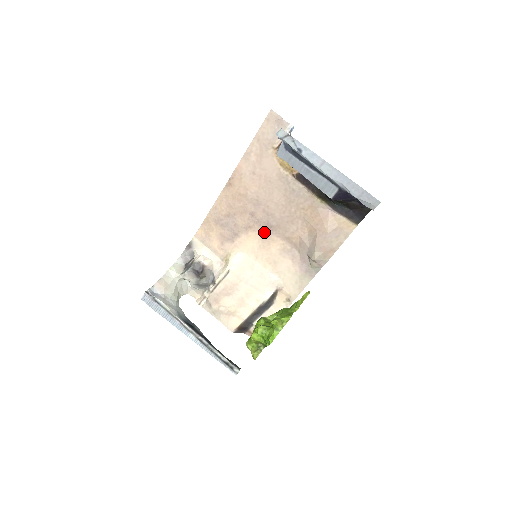
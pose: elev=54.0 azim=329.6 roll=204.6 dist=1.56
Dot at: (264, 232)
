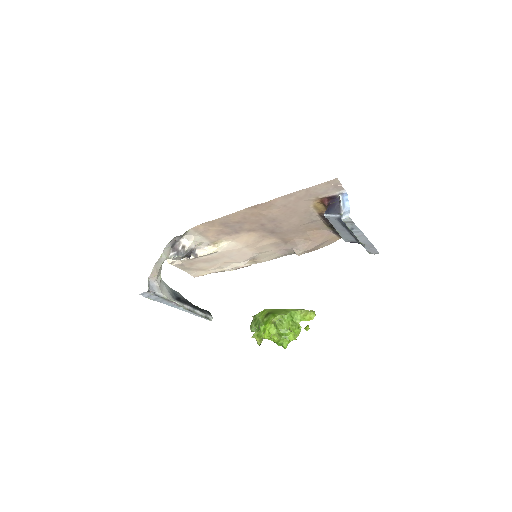
Dot at: (265, 234)
